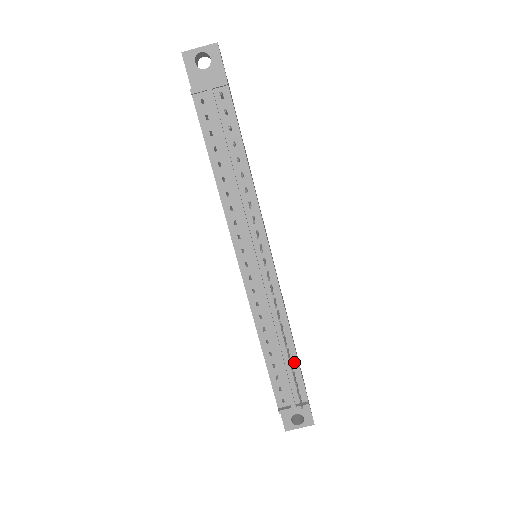
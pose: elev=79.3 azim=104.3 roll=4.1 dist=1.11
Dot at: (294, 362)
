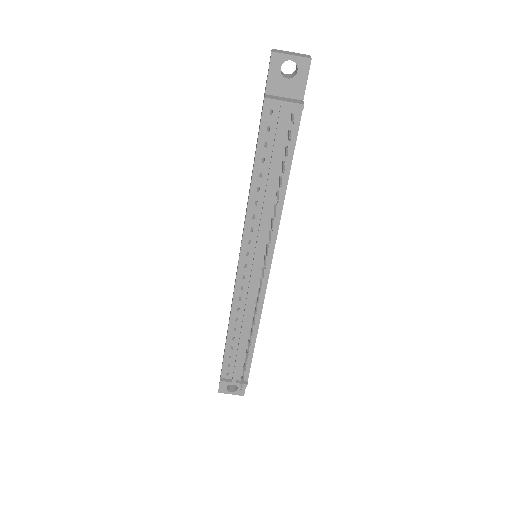
Dot at: (250, 351)
